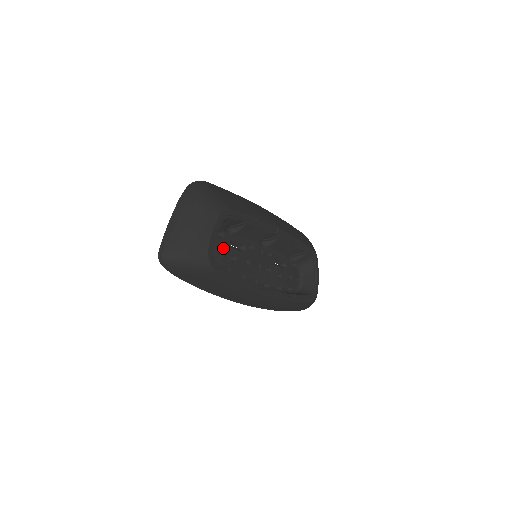
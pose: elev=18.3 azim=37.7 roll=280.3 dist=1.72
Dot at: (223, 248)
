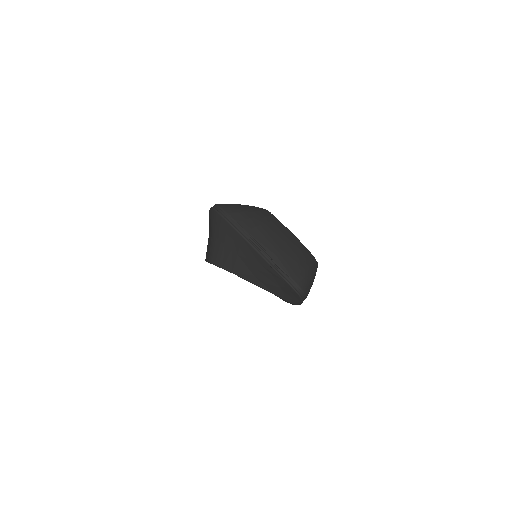
Dot at: occluded
